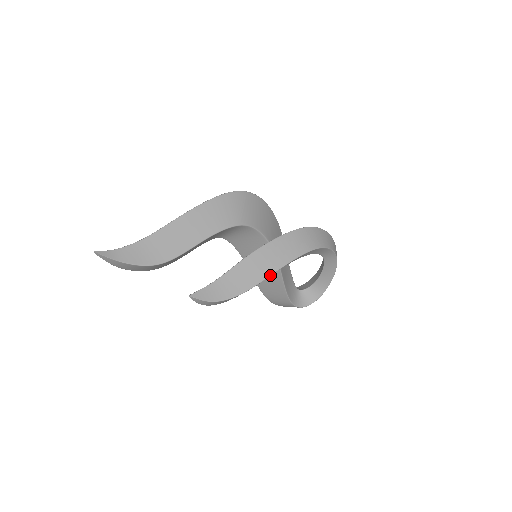
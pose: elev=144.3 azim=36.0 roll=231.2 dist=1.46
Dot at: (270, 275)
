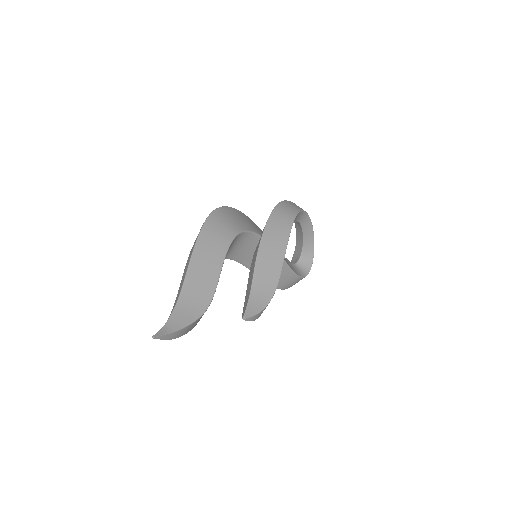
Dot at: occluded
